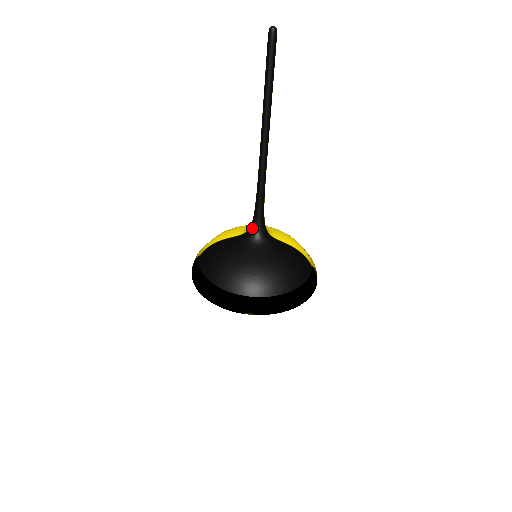
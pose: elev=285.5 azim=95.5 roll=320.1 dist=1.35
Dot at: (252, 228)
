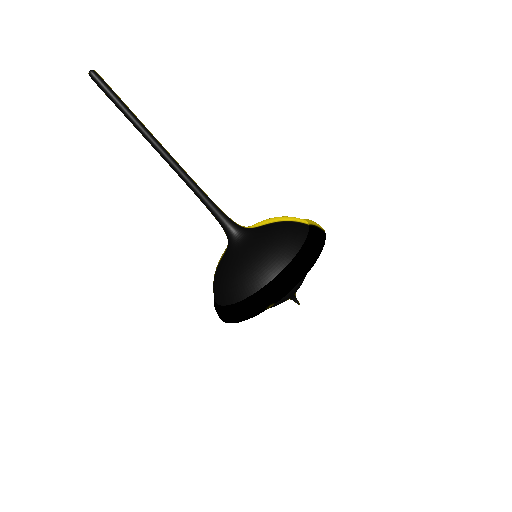
Dot at: (226, 234)
